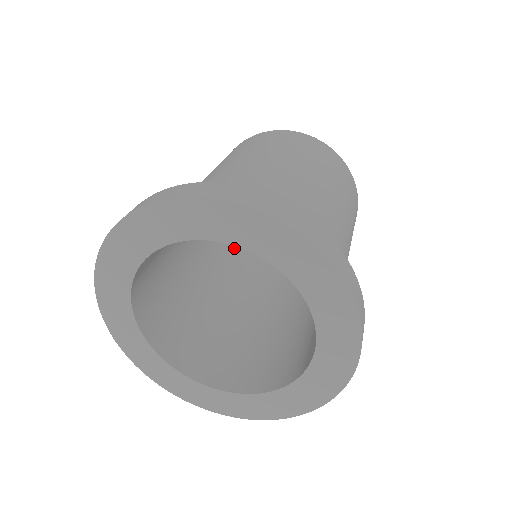
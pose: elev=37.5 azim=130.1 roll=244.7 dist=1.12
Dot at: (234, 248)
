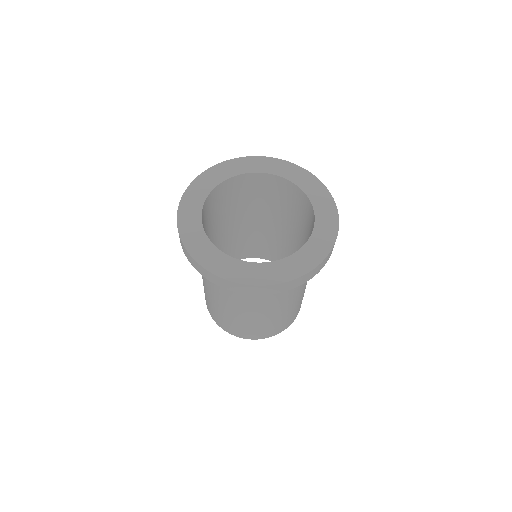
Dot at: occluded
